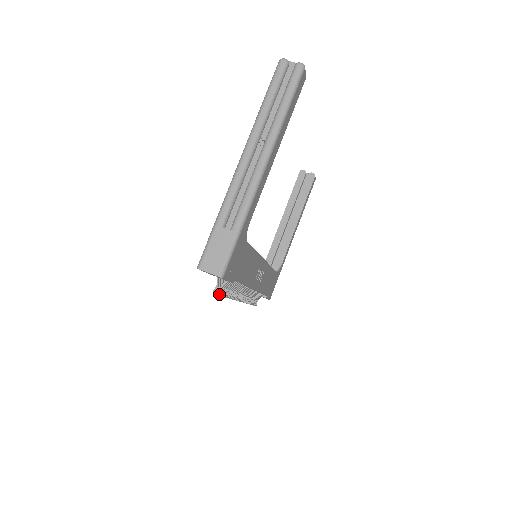
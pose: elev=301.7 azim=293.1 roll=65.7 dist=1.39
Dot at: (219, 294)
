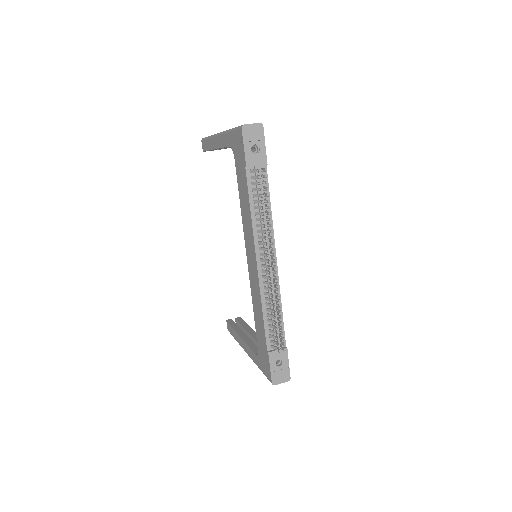
Dot at: (264, 168)
